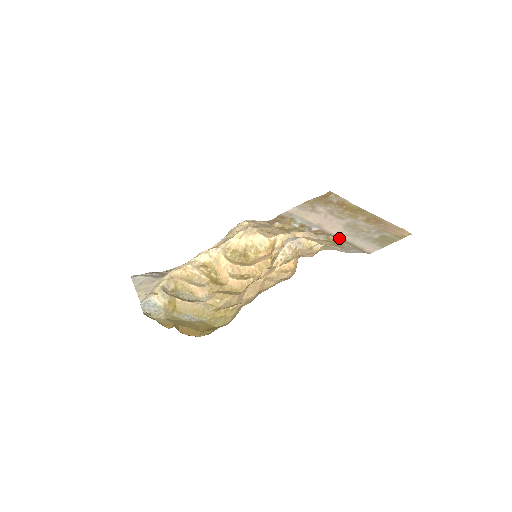
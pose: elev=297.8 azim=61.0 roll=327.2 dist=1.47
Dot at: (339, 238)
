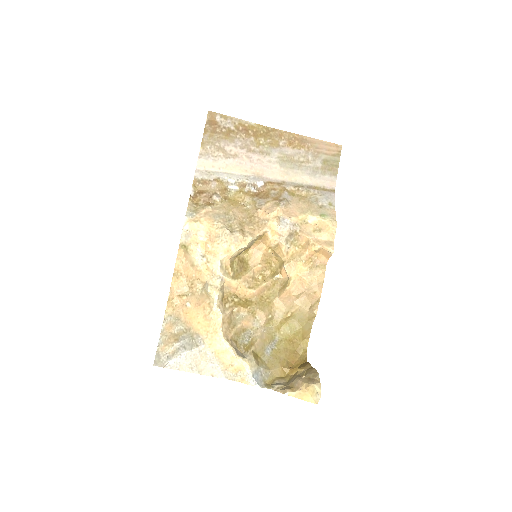
Dot at: (295, 185)
